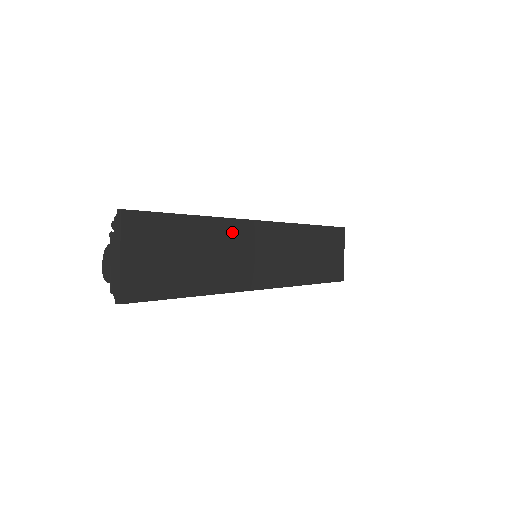
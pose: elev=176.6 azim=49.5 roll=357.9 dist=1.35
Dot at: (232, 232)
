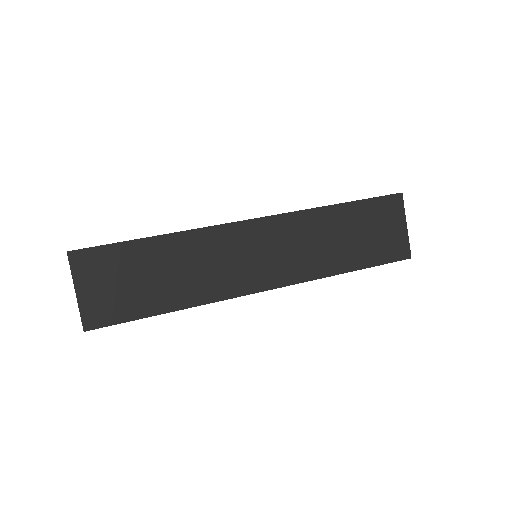
Dot at: (207, 241)
